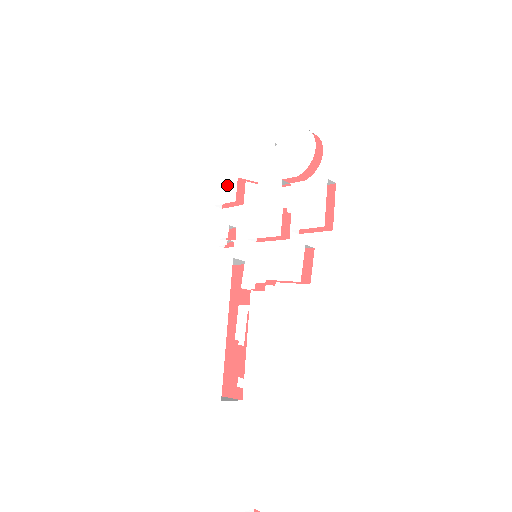
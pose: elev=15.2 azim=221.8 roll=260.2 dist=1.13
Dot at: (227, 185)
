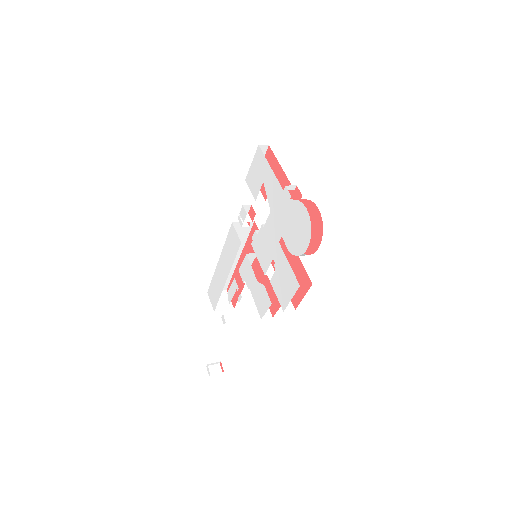
Dot at: (256, 177)
